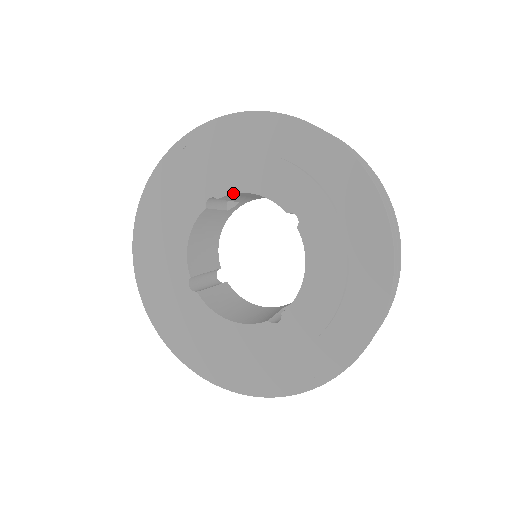
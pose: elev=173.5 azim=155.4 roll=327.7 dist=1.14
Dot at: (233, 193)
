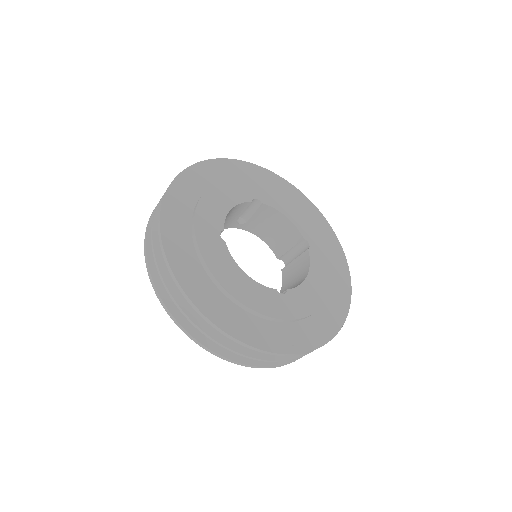
Dot at: (274, 207)
